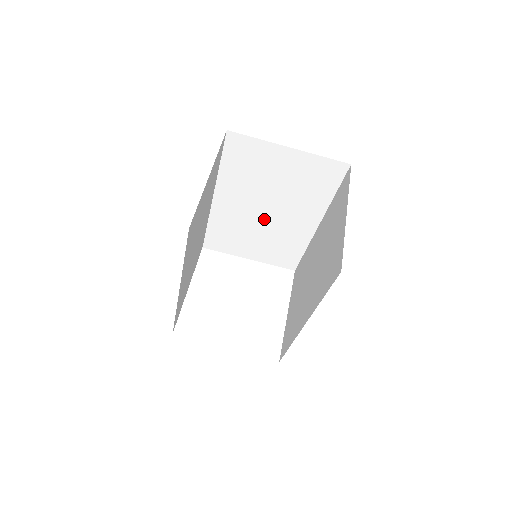
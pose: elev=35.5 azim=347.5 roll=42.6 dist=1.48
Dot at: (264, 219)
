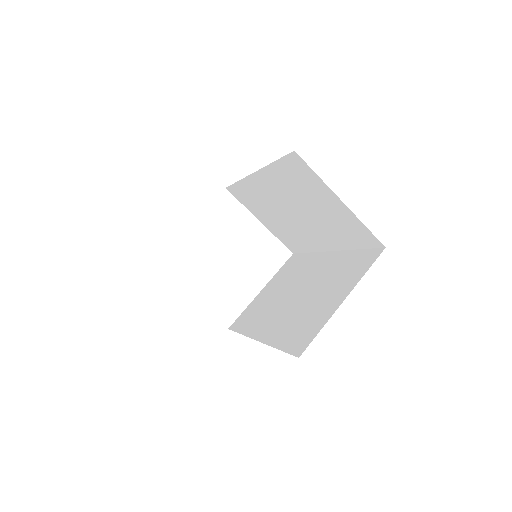
Dot at: (289, 215)
